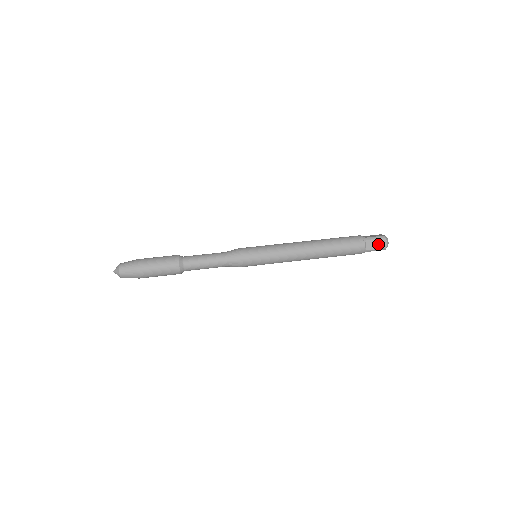
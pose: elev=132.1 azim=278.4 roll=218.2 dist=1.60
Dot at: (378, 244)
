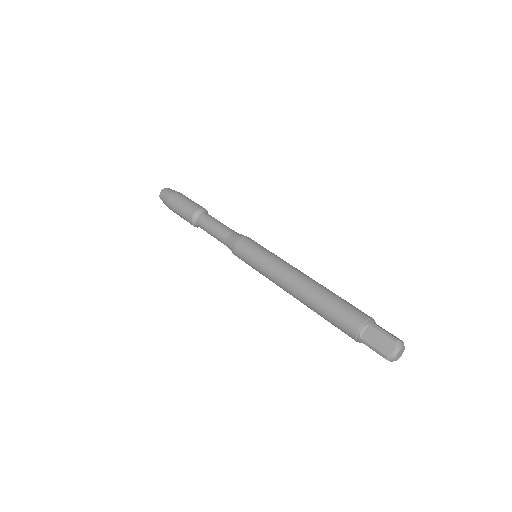
Dot at: (381, 342)
